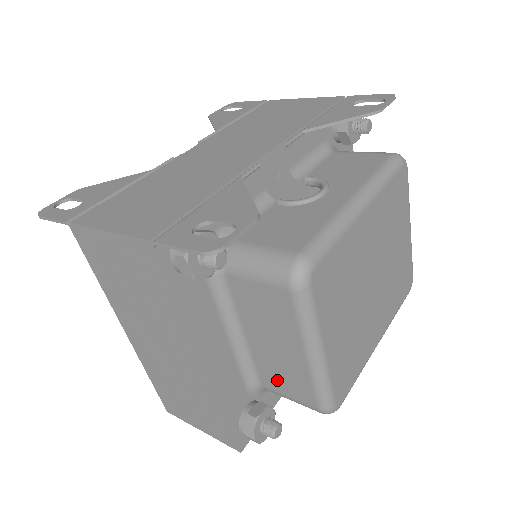
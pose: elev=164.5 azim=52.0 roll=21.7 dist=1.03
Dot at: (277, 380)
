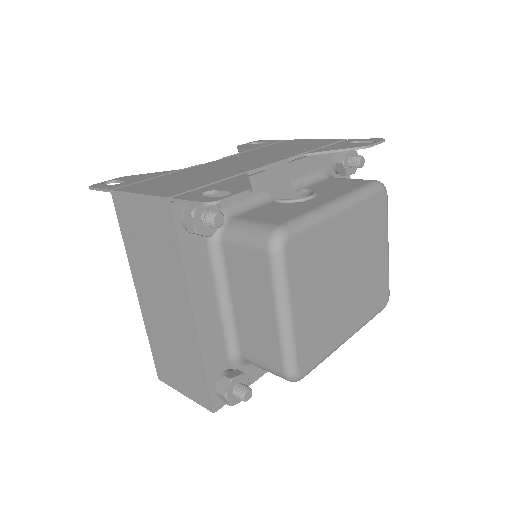
Dot at: (253, 346)
